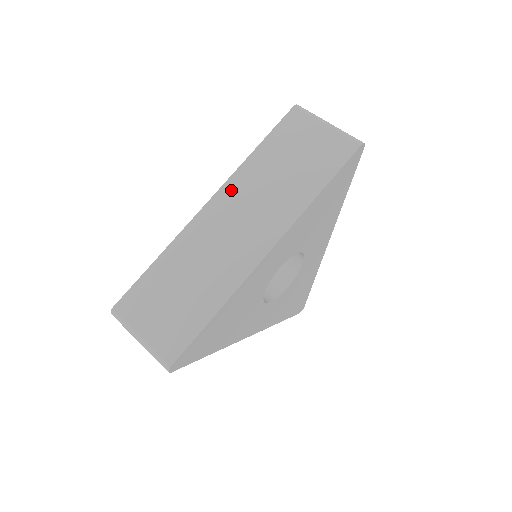
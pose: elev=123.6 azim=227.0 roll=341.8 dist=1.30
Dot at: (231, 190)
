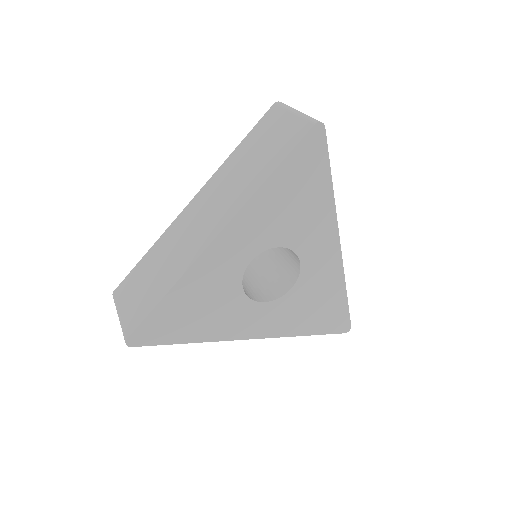
Dot at: (209, 187)
